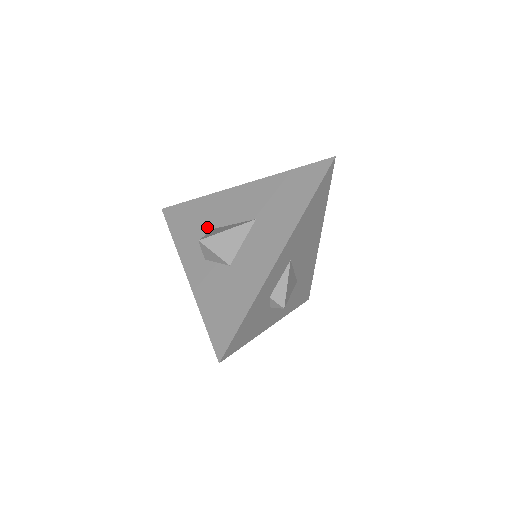
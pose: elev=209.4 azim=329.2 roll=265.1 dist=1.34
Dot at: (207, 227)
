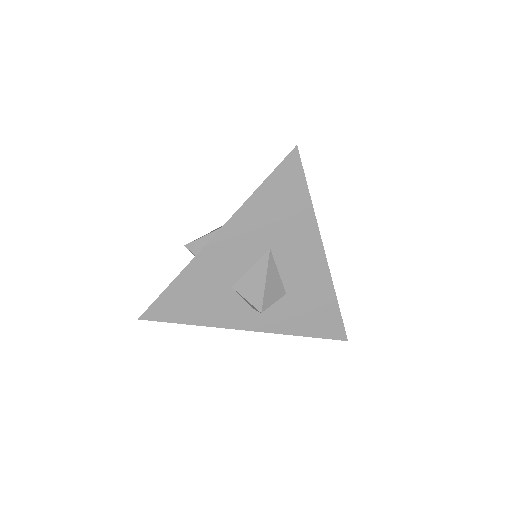
Dot at: (223, 291)
